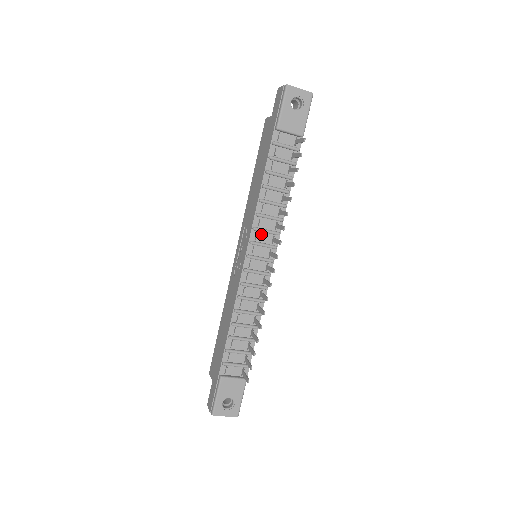
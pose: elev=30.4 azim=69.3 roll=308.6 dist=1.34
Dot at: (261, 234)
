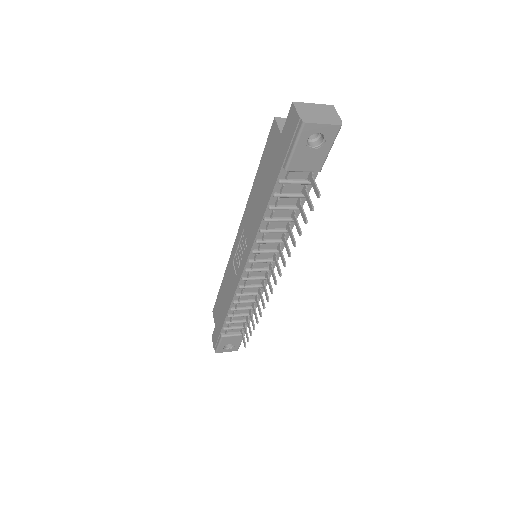
Dot at: (261, 253)
